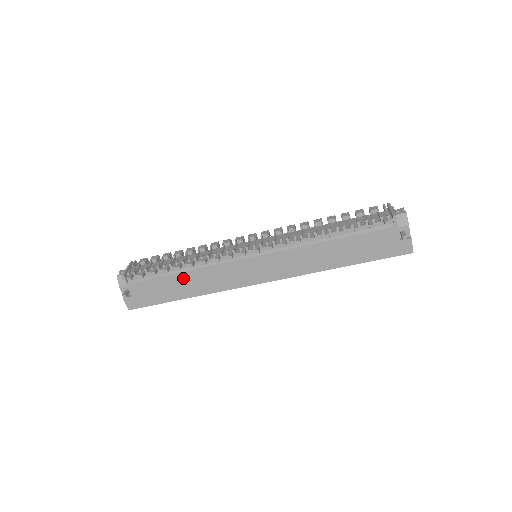
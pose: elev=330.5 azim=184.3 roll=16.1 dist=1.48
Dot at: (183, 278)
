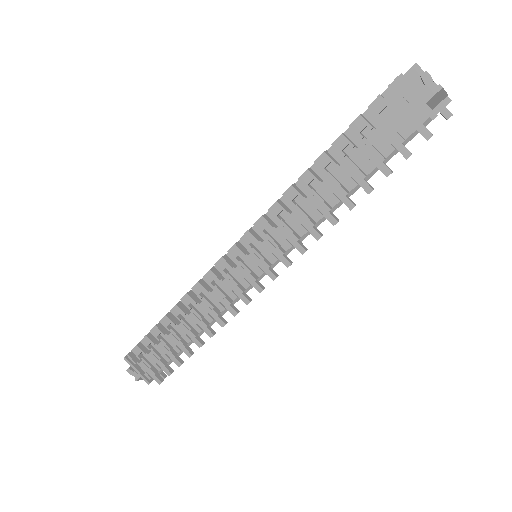
Dot at: occluded
